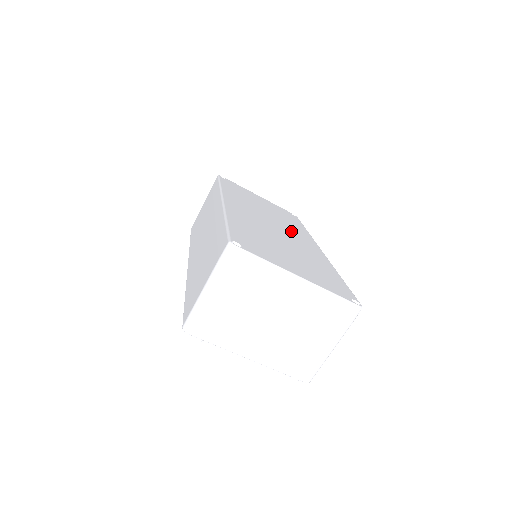
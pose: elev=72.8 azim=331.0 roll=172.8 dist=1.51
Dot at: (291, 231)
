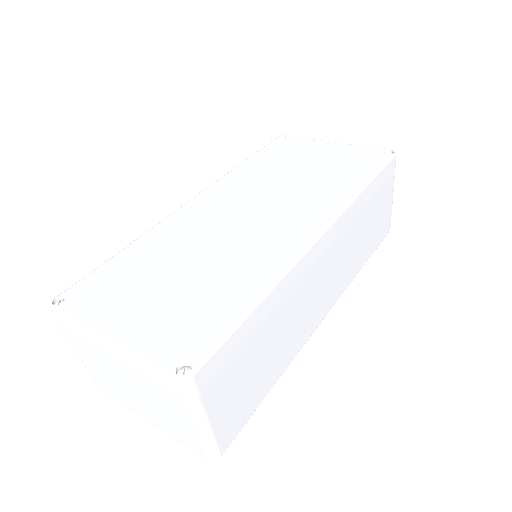
Dot at: (287, 212)
